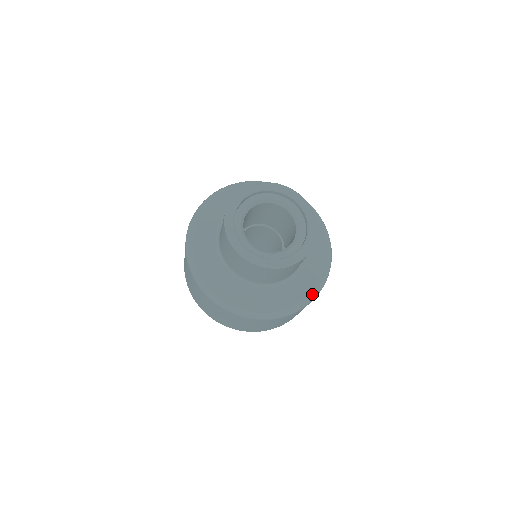
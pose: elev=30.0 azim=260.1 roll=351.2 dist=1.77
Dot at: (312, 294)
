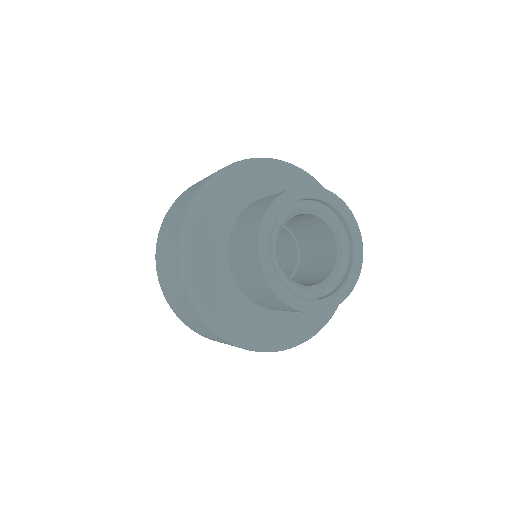
Dot at: (266, 346)
